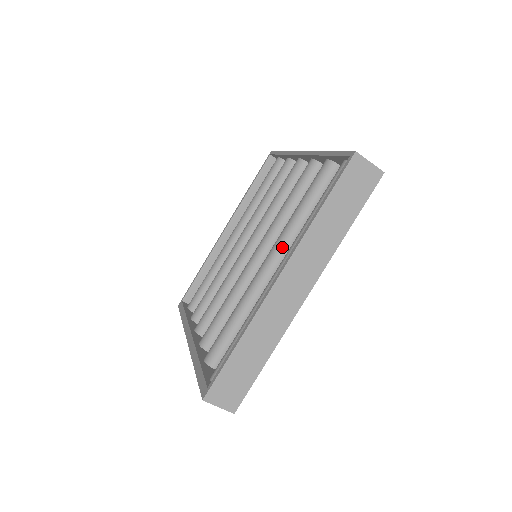
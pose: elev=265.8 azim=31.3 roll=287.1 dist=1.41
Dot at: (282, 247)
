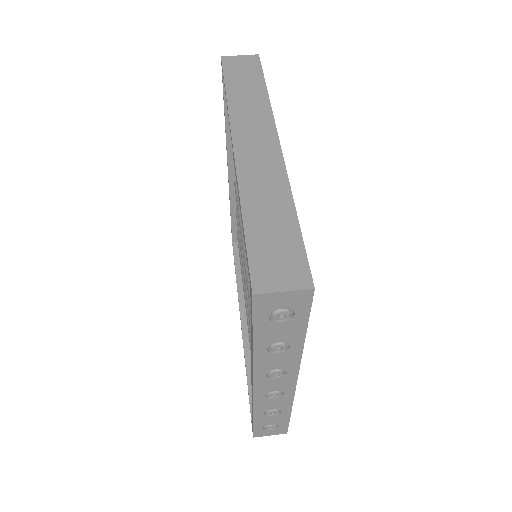
Dot at: occluded
